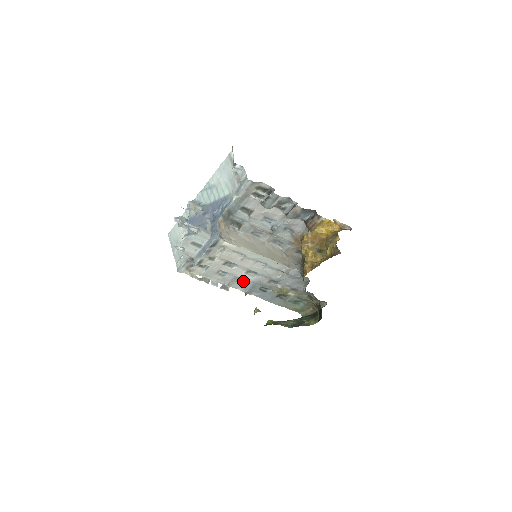
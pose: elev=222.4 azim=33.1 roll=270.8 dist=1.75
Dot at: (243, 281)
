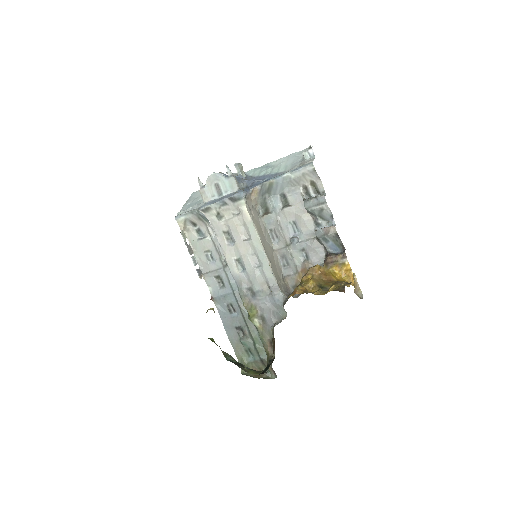
Dot at: (220, 282)
